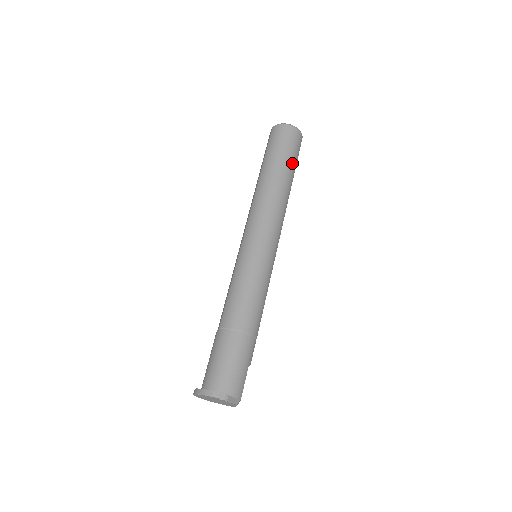
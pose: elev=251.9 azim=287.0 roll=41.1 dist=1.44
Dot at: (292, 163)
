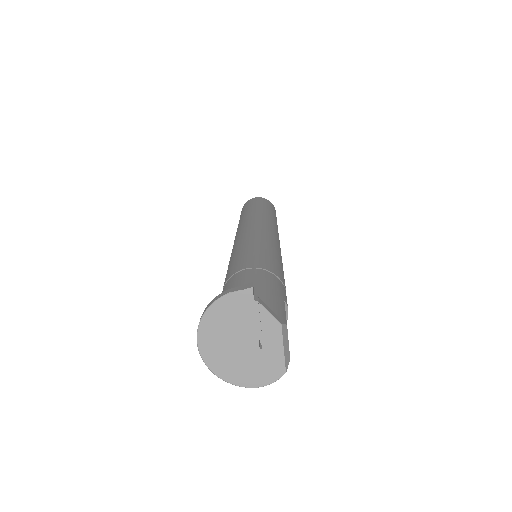
Dot at: occluded
